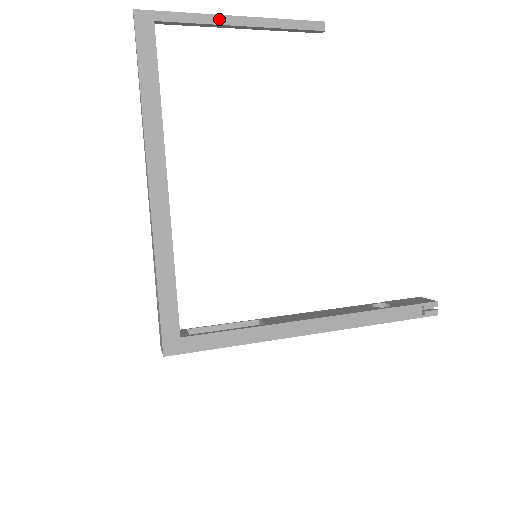
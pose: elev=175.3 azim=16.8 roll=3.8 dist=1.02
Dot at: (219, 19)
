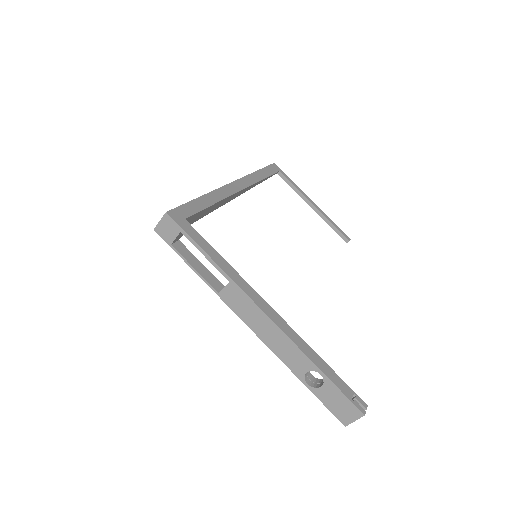
Dot at: (305, 195)
